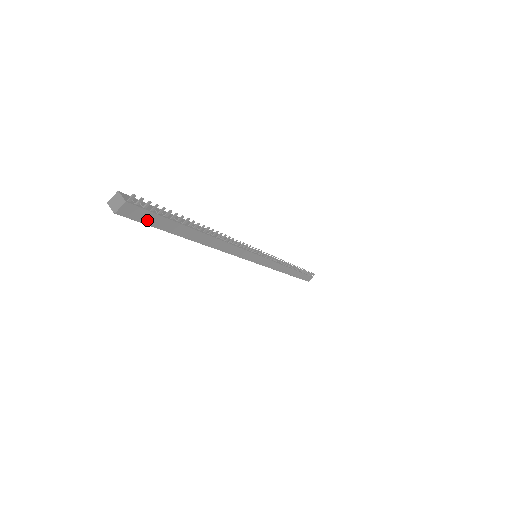
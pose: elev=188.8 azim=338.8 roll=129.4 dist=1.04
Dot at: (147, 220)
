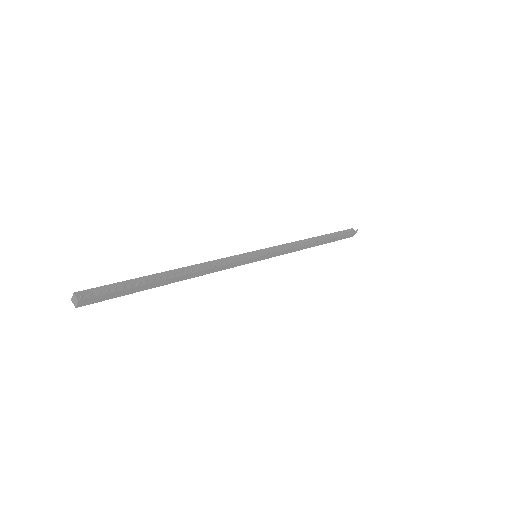
Dot at: (108, 298)
